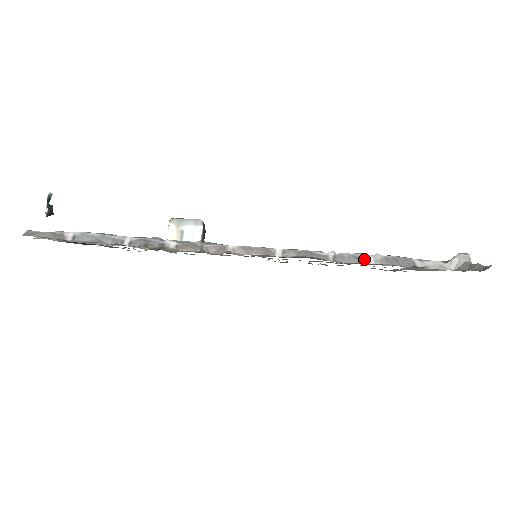
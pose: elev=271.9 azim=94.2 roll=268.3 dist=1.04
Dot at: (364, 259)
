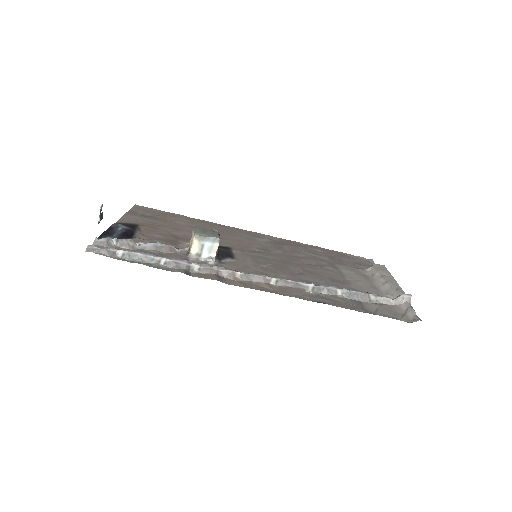
Dot at: (334, 292)
